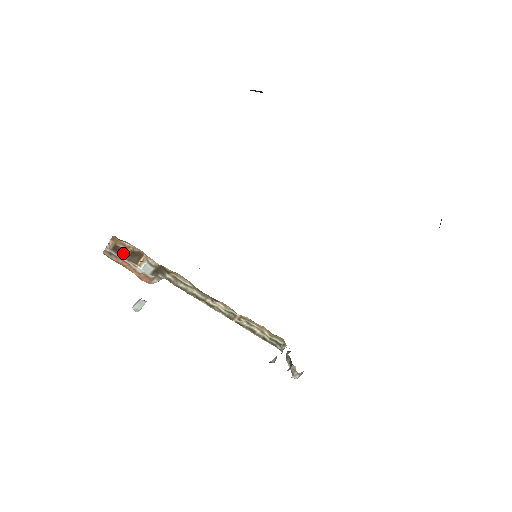
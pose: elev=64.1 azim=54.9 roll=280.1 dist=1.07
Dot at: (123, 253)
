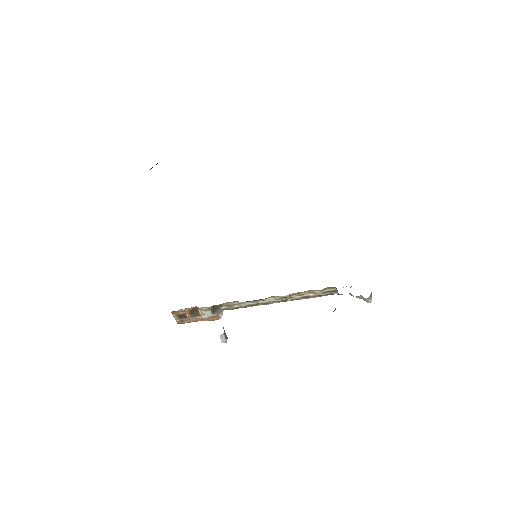
Dot at: (187, 316)
